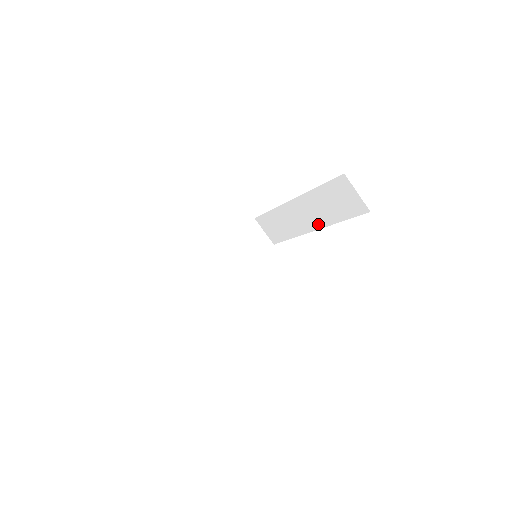
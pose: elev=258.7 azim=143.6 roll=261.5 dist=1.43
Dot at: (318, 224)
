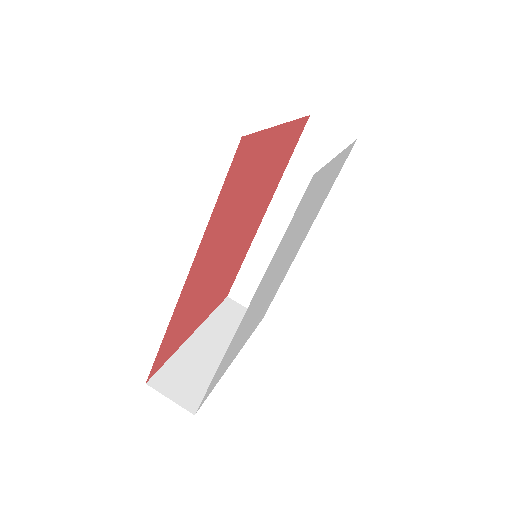
Dot at: occluded
